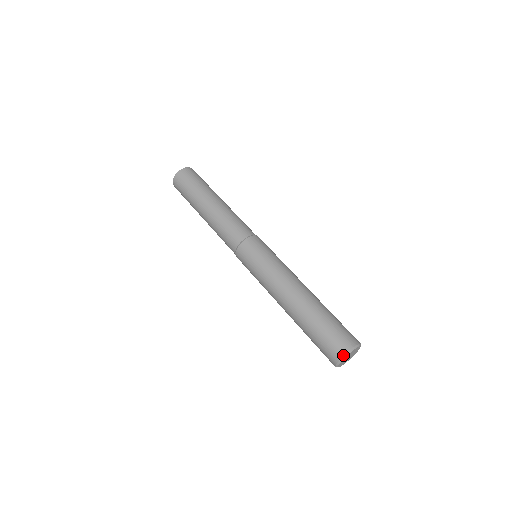
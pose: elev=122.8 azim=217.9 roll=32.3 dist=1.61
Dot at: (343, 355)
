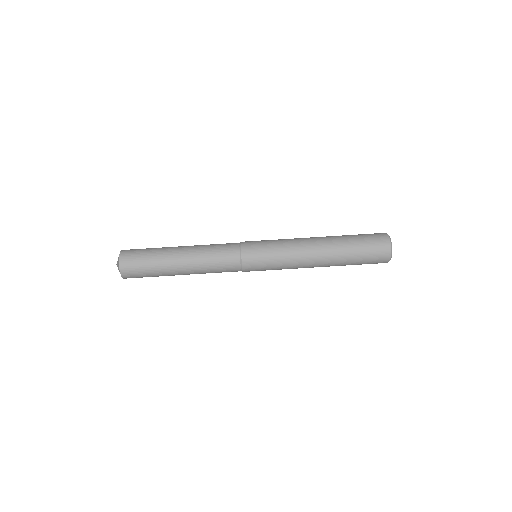
Dot at: (390, 256)
